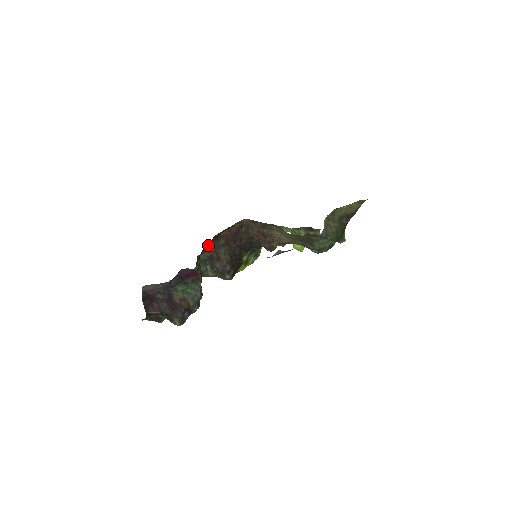
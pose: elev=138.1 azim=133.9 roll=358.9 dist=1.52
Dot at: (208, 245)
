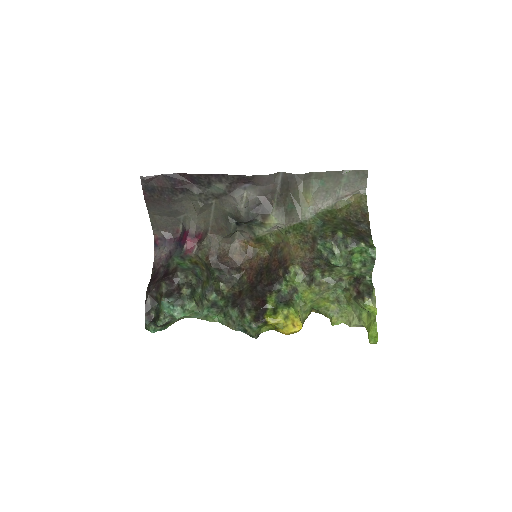
Dot at: (229, 275)
